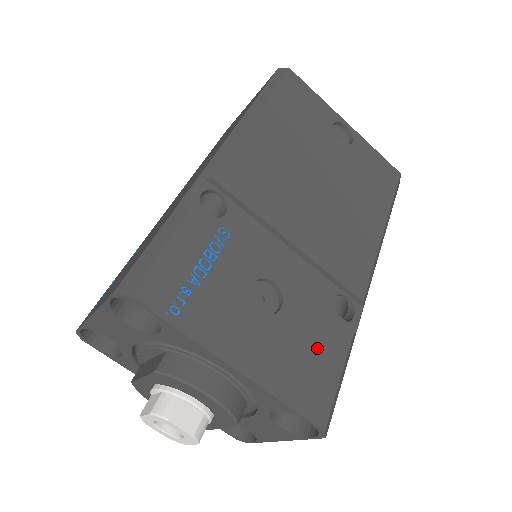
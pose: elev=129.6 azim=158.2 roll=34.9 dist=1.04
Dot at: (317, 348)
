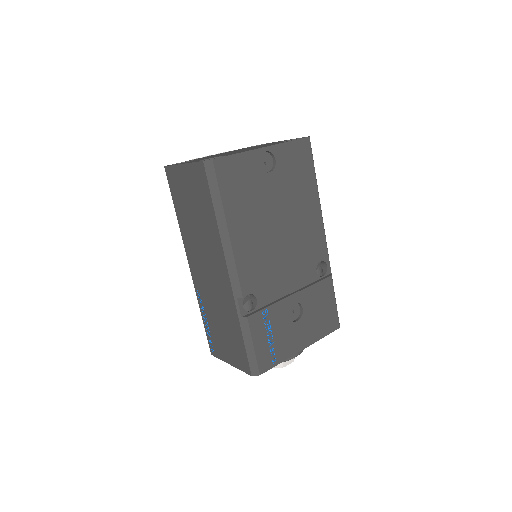
Dot at: (323, 305)
